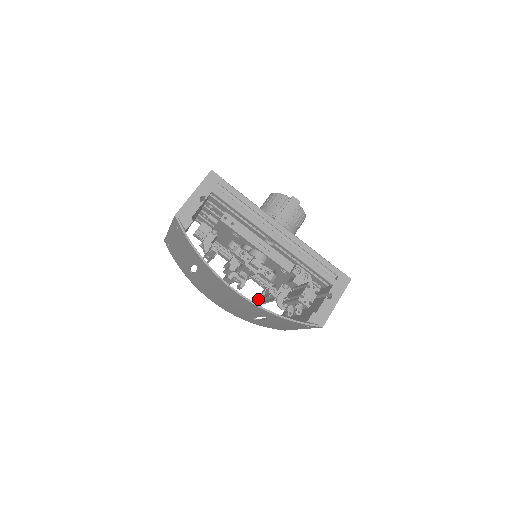
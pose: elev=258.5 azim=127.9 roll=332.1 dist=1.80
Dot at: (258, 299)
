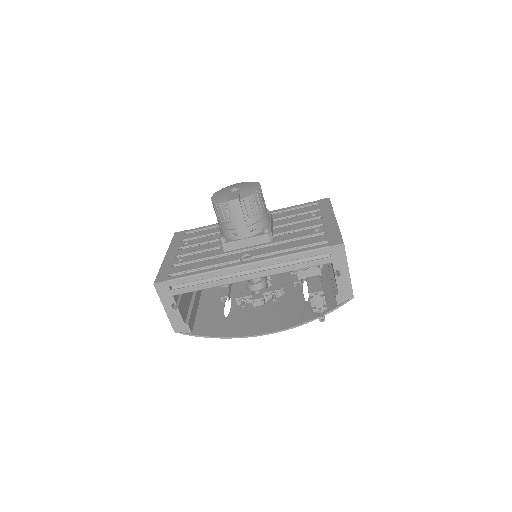
Dot at: occluded
